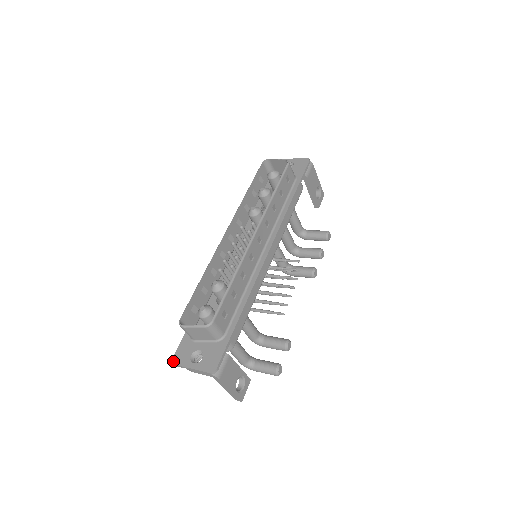
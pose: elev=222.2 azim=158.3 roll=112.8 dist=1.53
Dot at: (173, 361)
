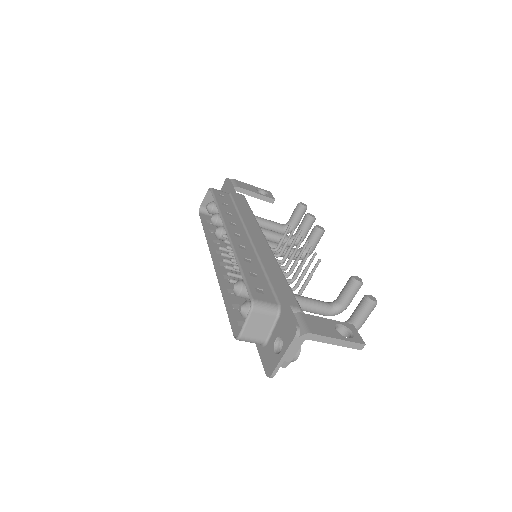
Dot at: (268, 376)
